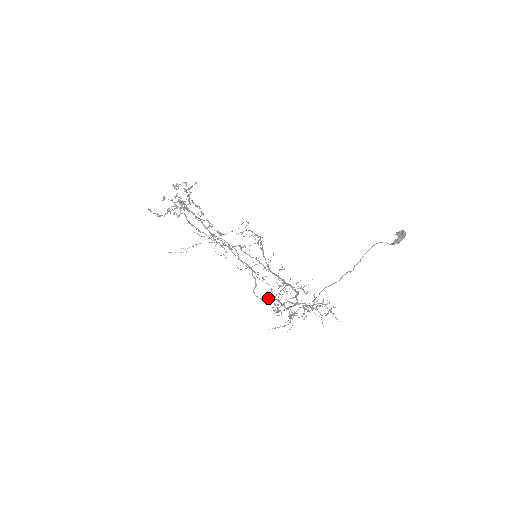
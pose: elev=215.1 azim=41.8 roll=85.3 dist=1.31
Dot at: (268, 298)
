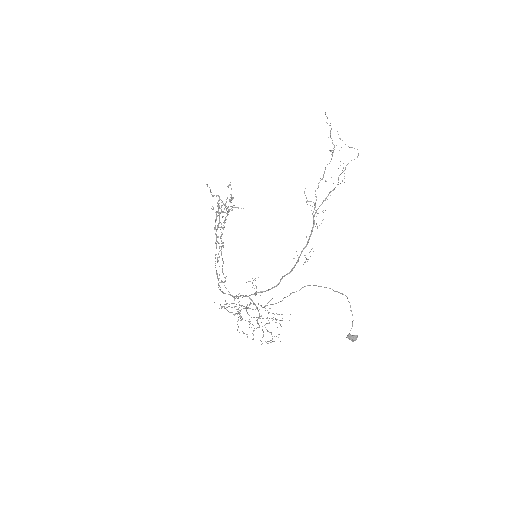
Dot at: occluded
